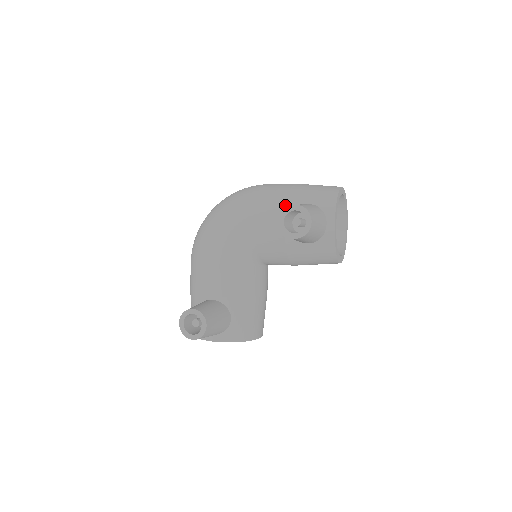
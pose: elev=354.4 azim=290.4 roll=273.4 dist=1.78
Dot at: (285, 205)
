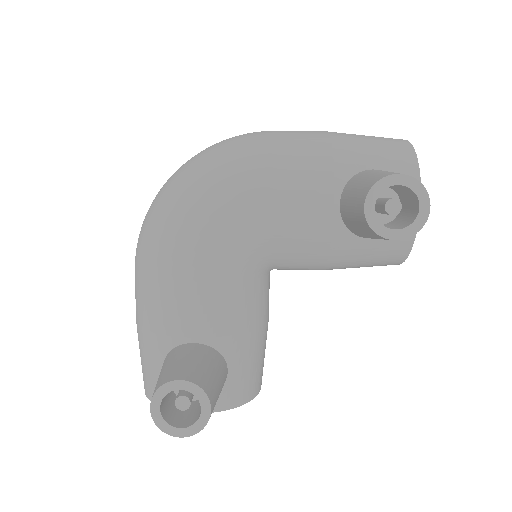
Dot at: (332, 170)
